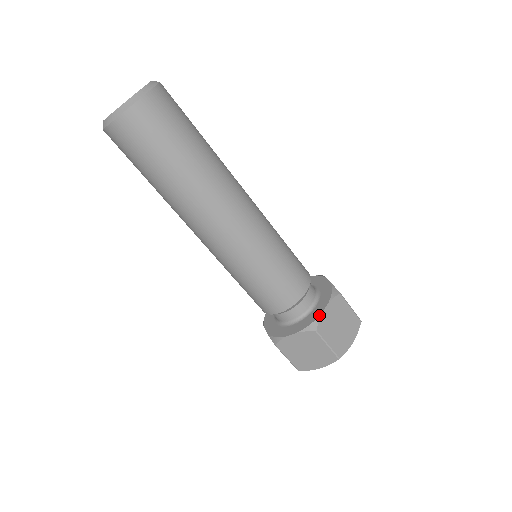
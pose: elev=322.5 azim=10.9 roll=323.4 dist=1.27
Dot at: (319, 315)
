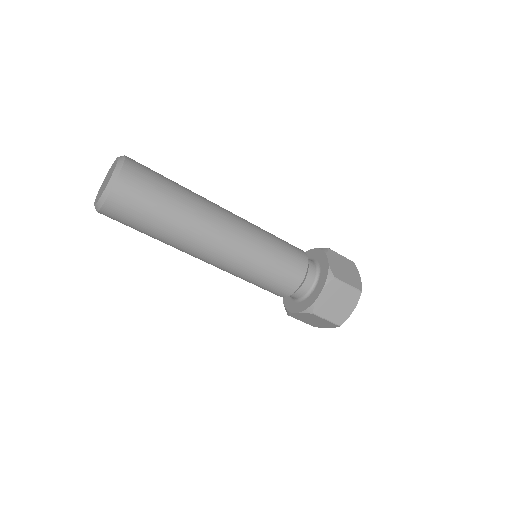
Dot at: (328, 267)
